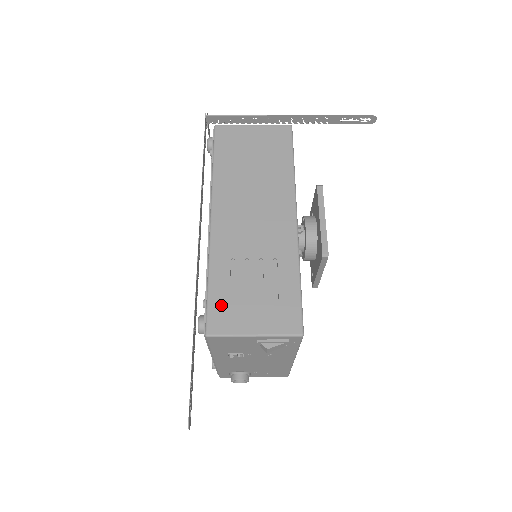
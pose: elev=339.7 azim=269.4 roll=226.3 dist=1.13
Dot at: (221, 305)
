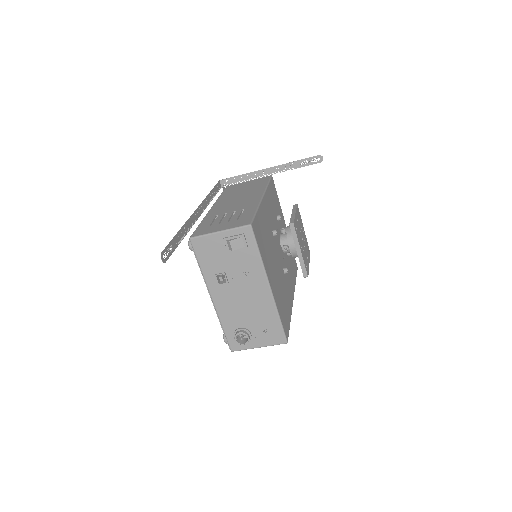
Dot at: (203, 228)
